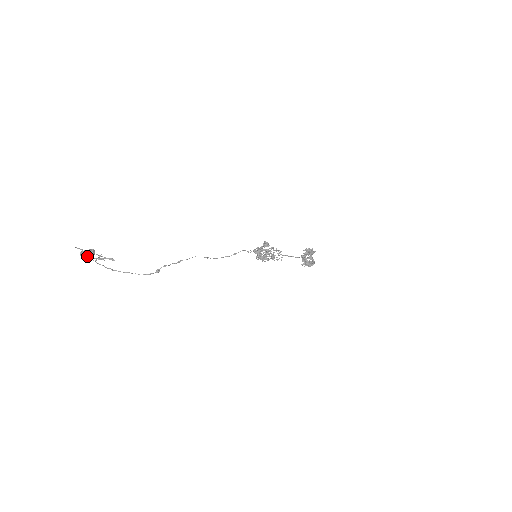
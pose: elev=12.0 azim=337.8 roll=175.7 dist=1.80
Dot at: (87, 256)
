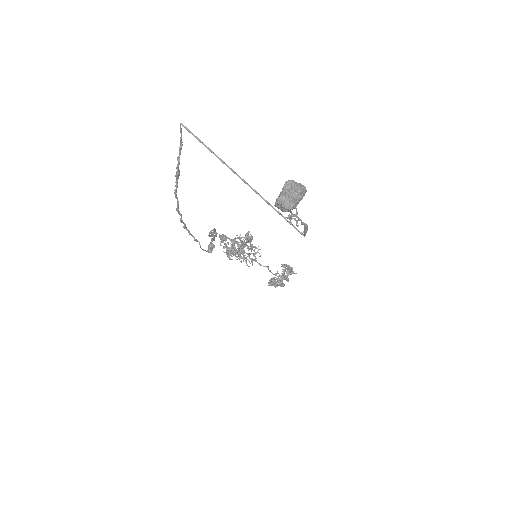
Dot at: (298, 202)
